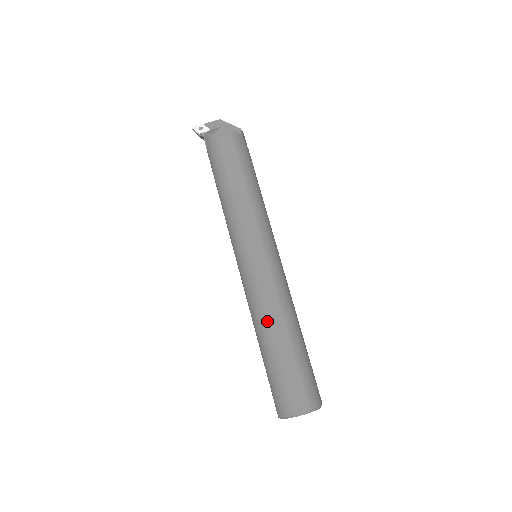
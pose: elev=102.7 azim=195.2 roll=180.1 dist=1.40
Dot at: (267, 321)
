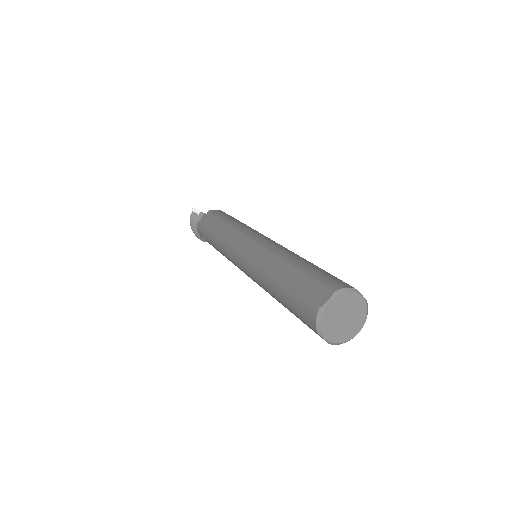
Dot at: (297, 255)
